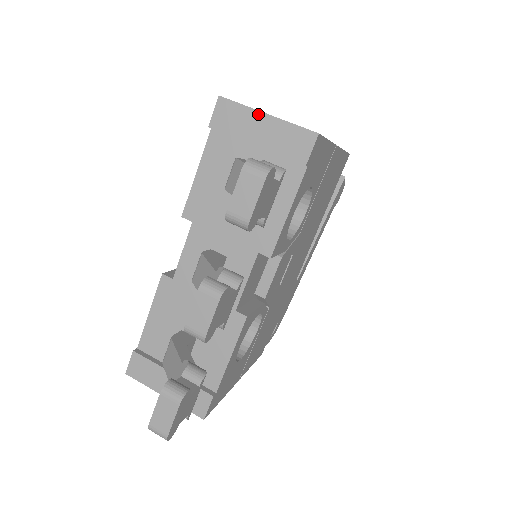
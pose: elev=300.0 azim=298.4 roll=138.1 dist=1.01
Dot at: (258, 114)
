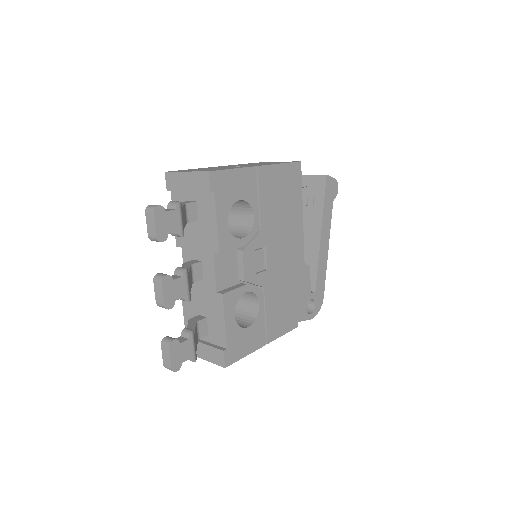
Dot at: (182, 174)
